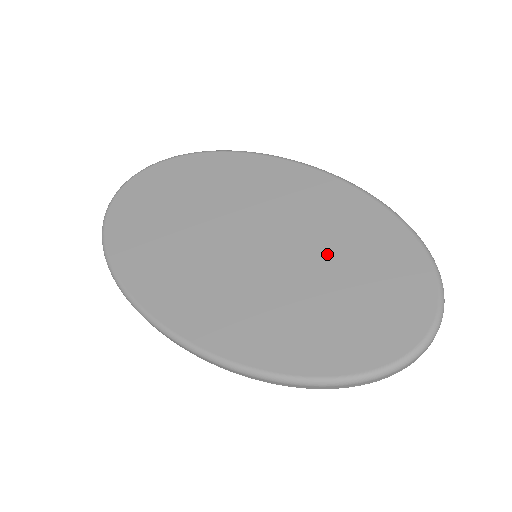
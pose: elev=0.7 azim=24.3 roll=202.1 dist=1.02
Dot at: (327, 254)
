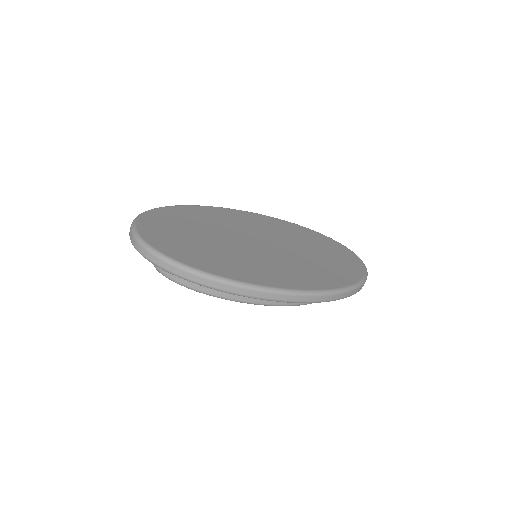
Dot at: (296, 242)
